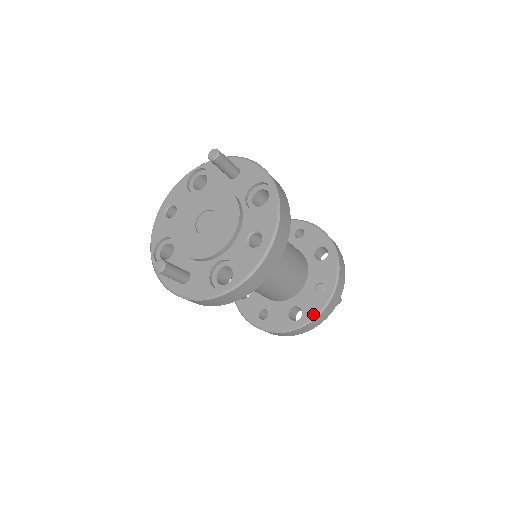
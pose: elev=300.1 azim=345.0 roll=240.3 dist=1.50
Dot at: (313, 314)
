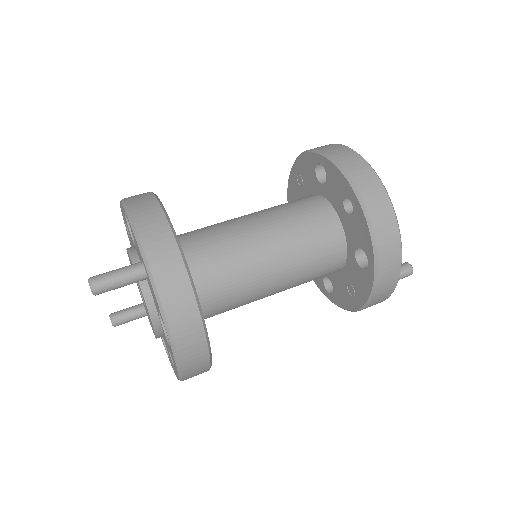
Dot at: (340, 305)
